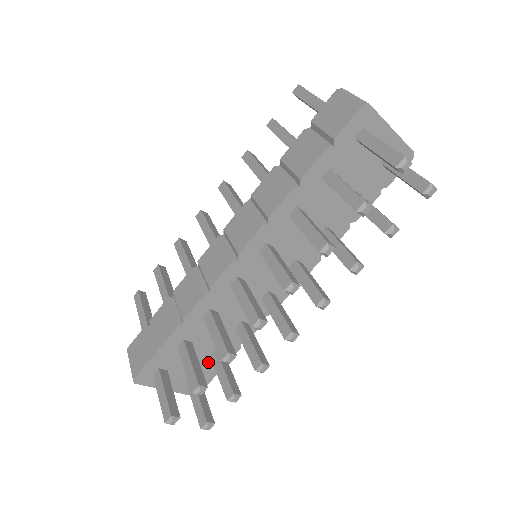
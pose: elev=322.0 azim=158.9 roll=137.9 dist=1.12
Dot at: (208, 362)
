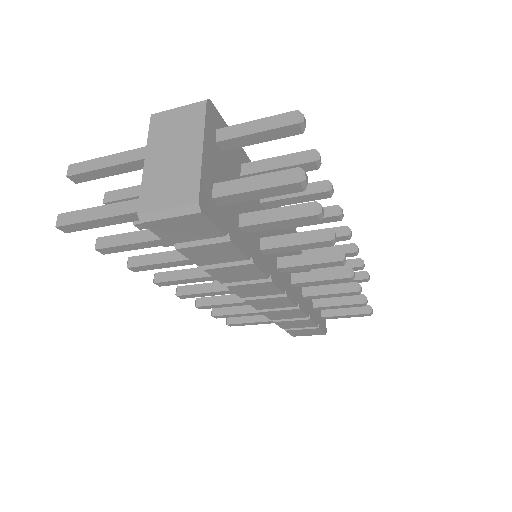
Dot at: (234, 214)
